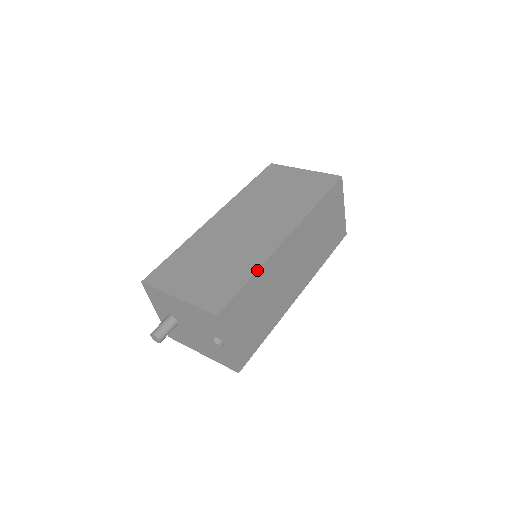
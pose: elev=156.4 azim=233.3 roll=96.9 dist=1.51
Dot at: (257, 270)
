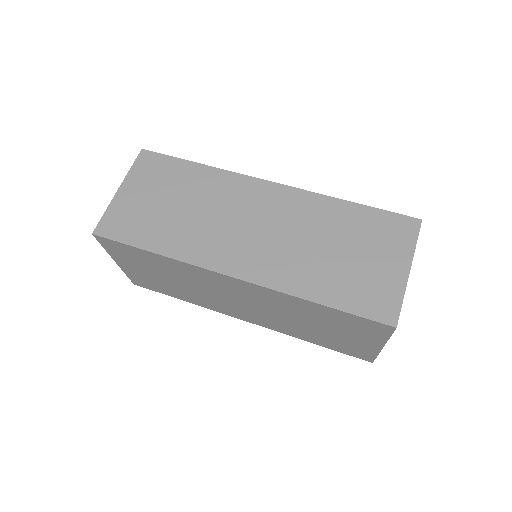
Dot at: (209, 166)
